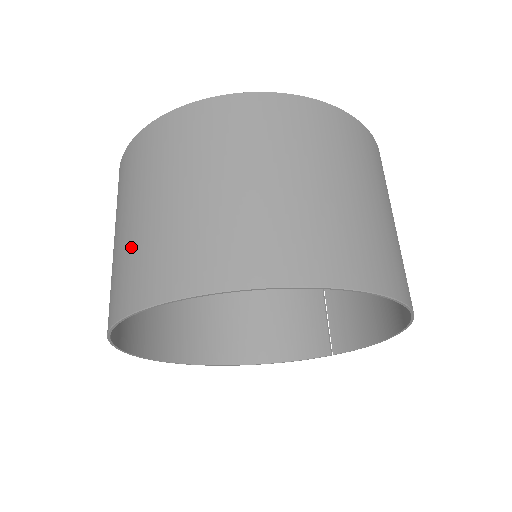
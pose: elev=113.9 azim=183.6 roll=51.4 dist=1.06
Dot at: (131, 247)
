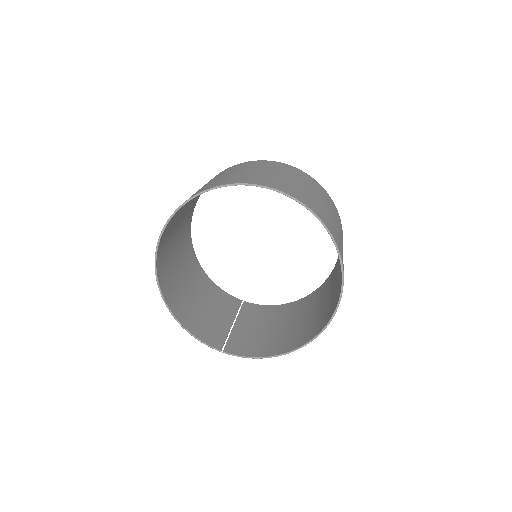
Dot at: (267, 176)
